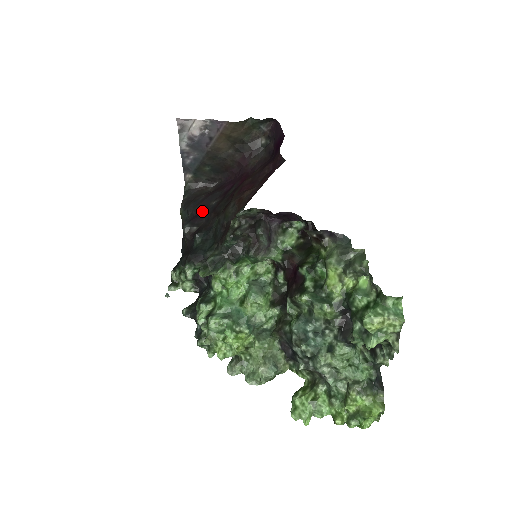
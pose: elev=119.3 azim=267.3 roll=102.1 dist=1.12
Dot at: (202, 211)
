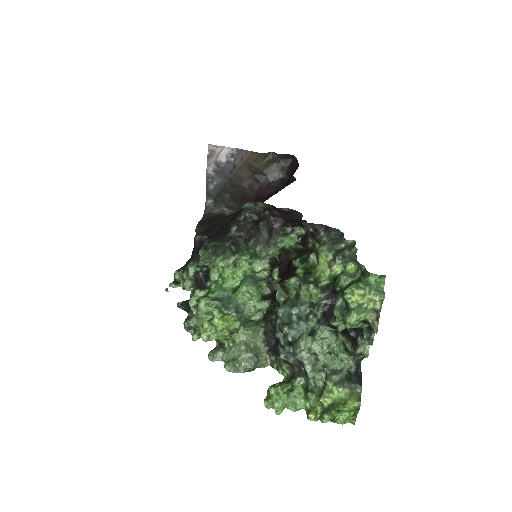
Dot at: (215, 226)
